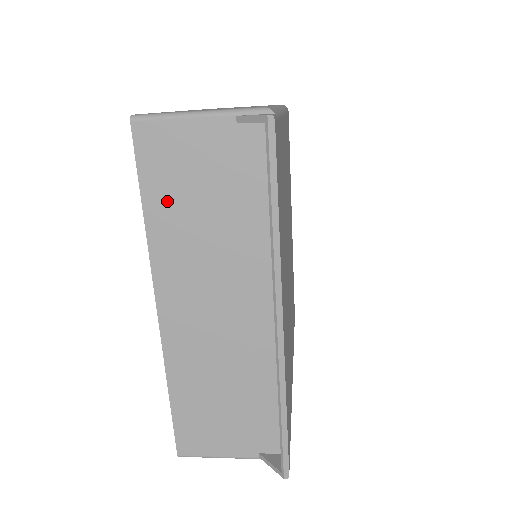
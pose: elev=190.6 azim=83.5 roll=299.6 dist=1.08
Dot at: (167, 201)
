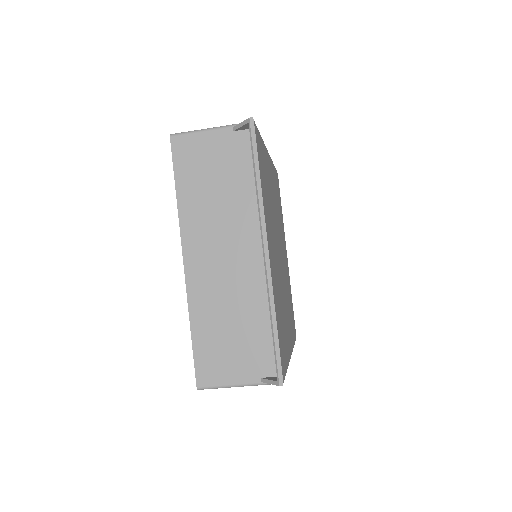
Dot at: (191, 183)
